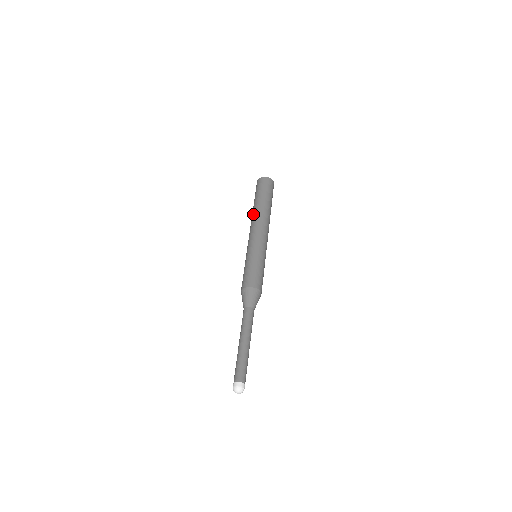
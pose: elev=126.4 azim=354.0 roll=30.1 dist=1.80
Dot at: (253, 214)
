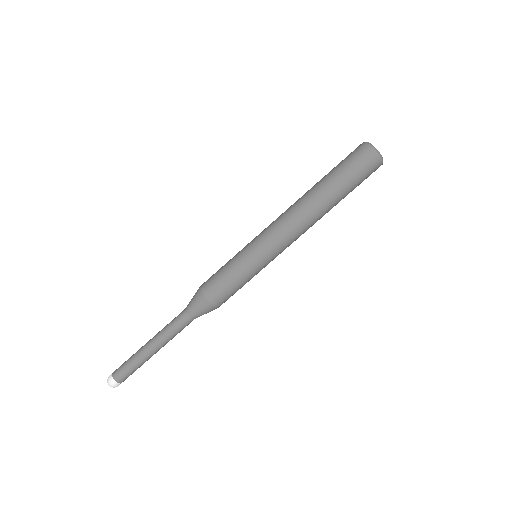
Dot at: (303, 197)
